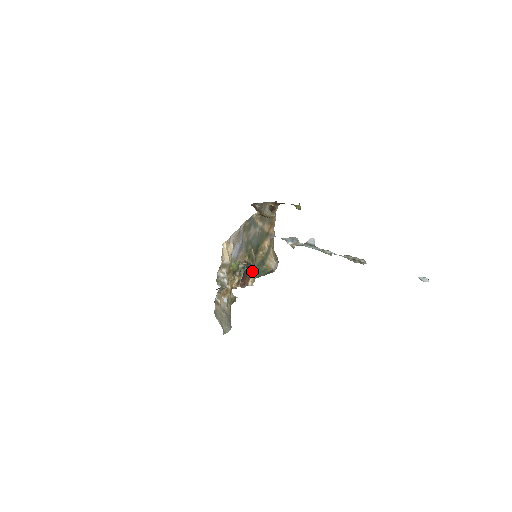
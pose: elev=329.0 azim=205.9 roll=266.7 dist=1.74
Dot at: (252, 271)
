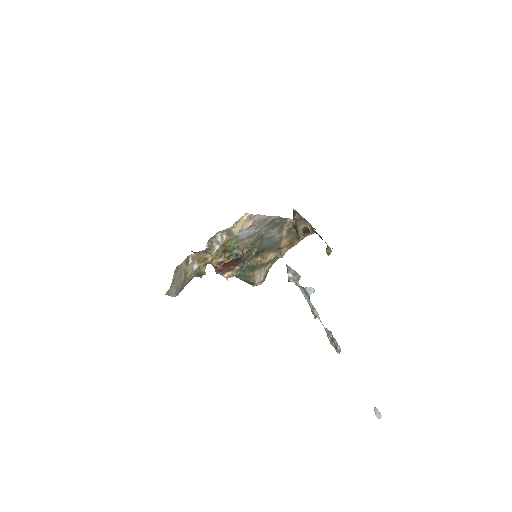
Dot at: (238, 266)
